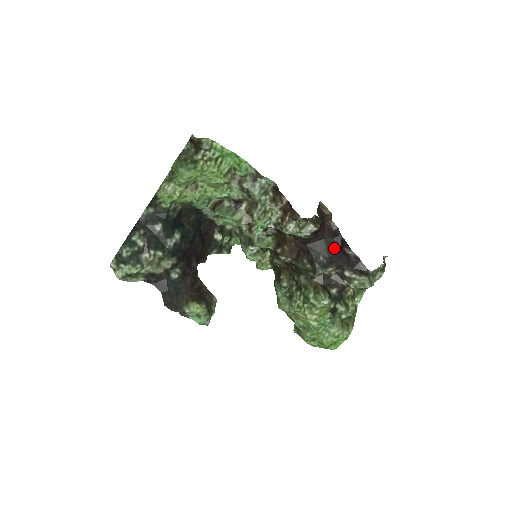
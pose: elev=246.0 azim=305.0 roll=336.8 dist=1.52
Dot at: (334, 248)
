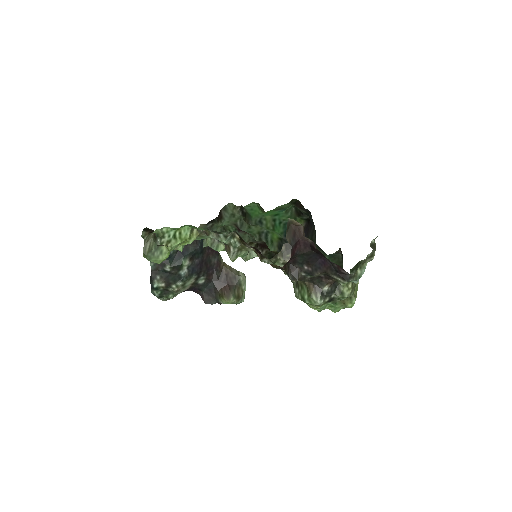
Dot at: (315, 257)
